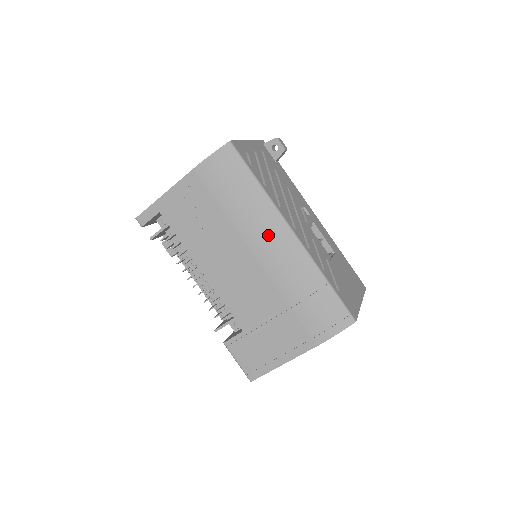
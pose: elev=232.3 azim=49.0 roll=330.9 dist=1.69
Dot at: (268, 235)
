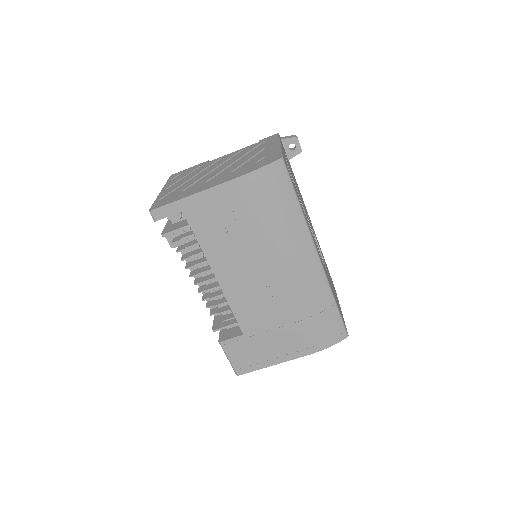
Dot at: (296, 256)
